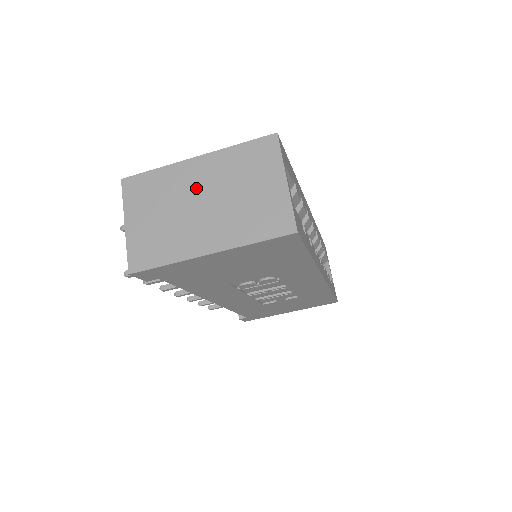
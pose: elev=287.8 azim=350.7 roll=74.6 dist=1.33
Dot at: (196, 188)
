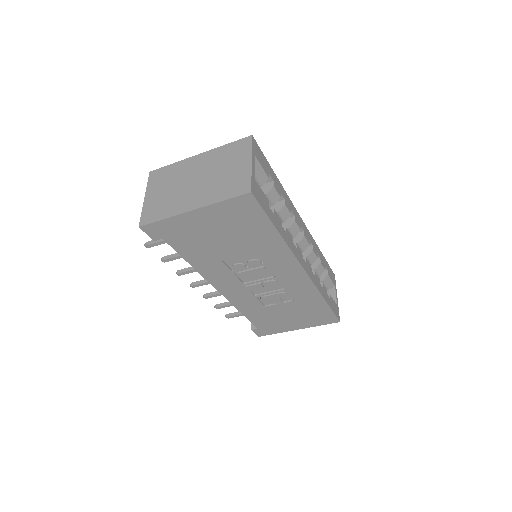
Dot at: (194, 172)
